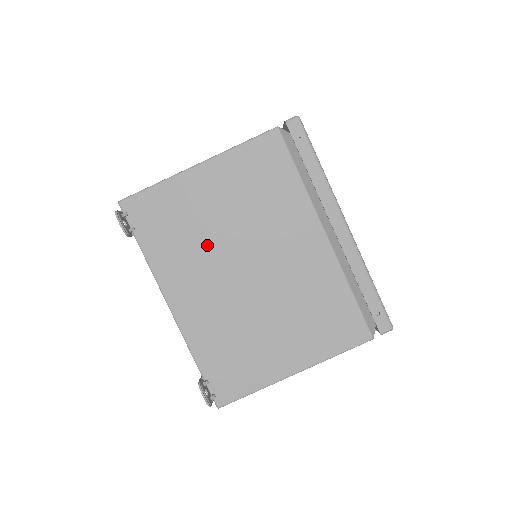
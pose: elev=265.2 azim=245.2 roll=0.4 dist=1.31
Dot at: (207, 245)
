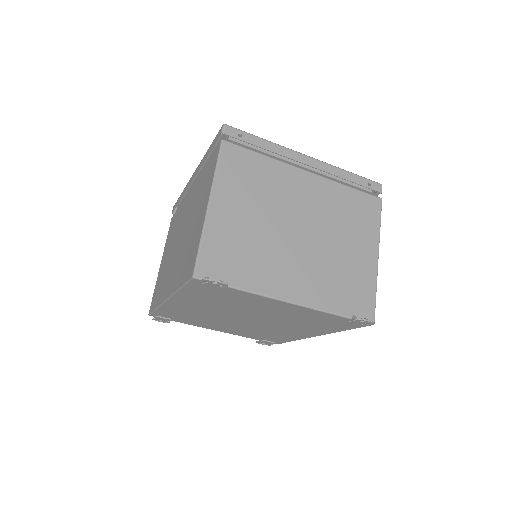
Dot at: (266, 243)
